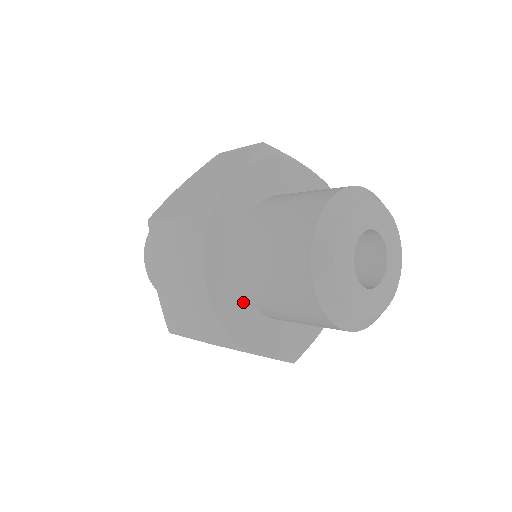
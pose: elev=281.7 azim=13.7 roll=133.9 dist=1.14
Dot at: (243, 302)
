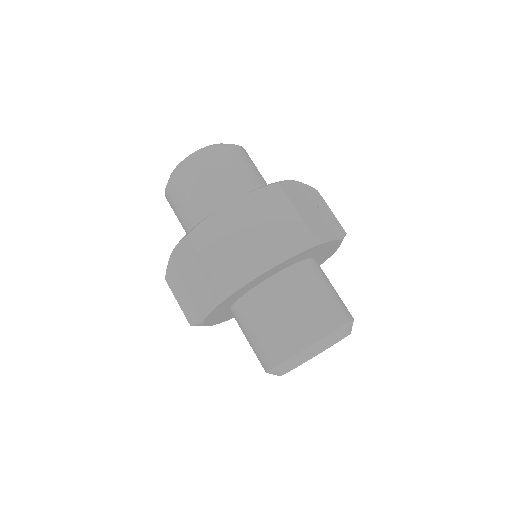
Dot at: (225, 312)
